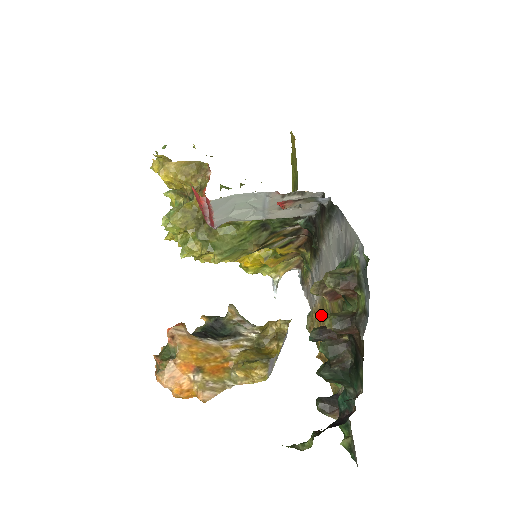
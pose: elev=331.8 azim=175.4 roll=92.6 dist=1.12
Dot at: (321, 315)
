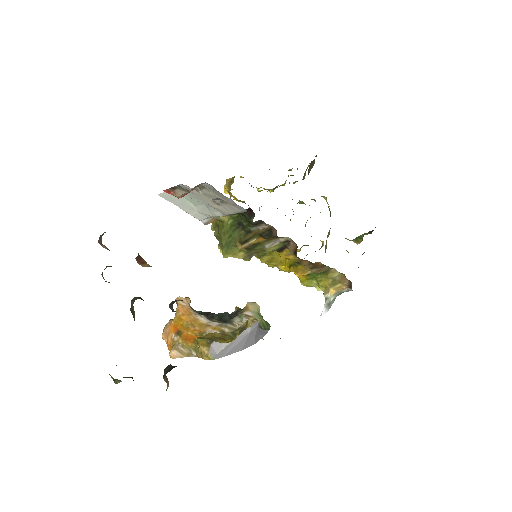
Dot at: occluded
